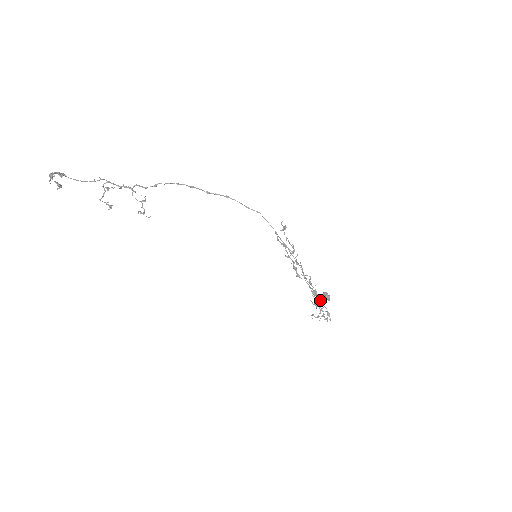
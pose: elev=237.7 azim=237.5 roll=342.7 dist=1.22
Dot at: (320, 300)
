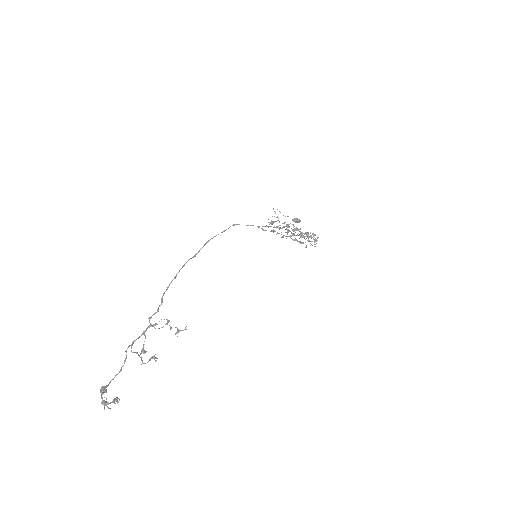
Dot at: occluded
